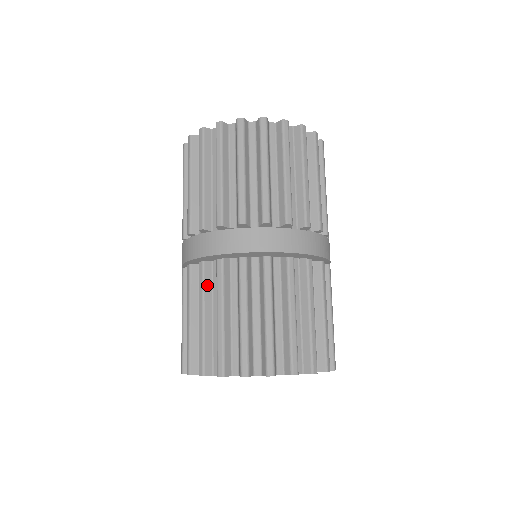
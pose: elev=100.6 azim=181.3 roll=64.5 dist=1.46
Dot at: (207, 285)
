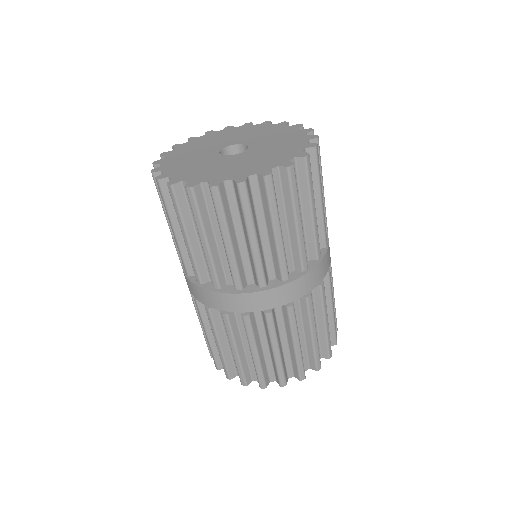
Dot at: (276, 327)
